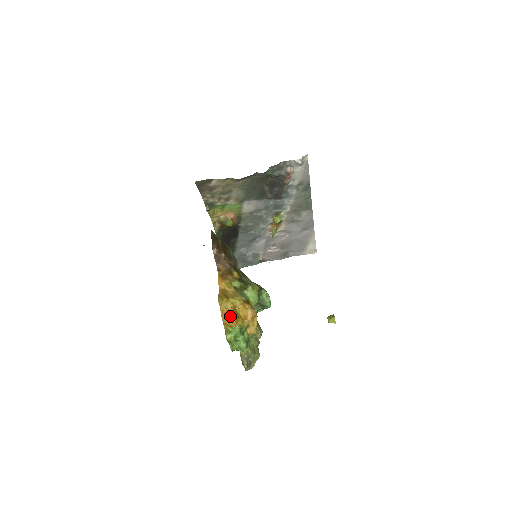
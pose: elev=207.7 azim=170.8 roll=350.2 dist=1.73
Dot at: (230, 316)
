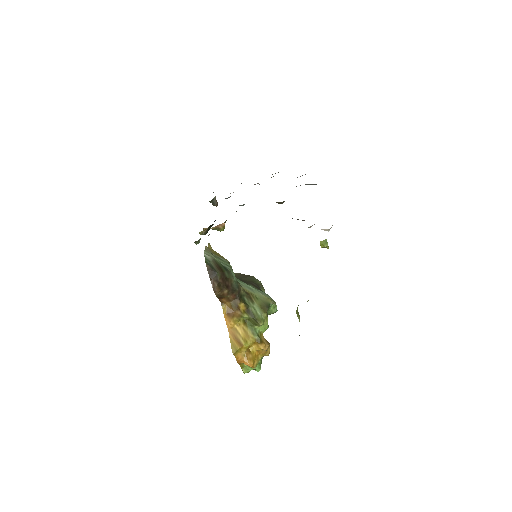
Dot at: (247, 364)
